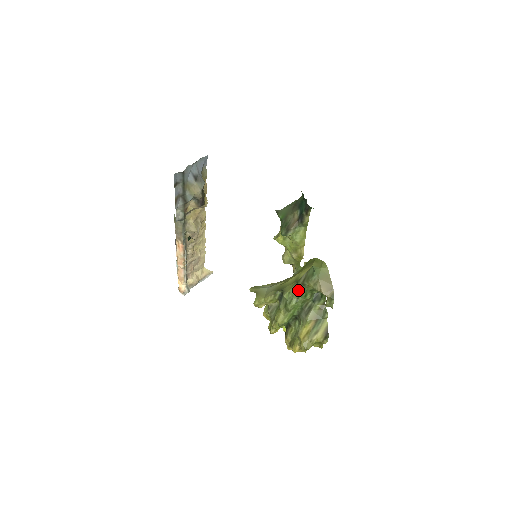
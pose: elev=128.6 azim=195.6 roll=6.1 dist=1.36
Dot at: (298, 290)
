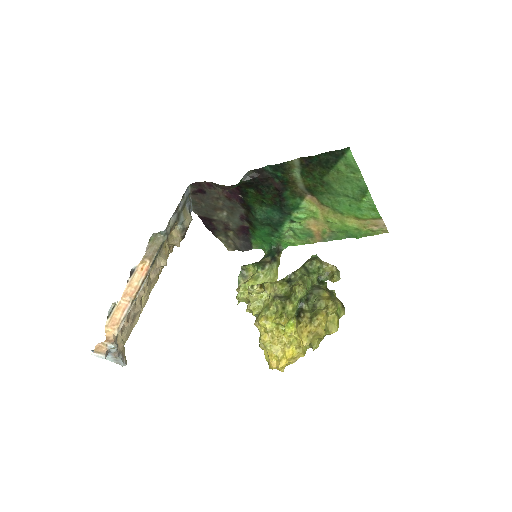
Dot at: (307, 270)
